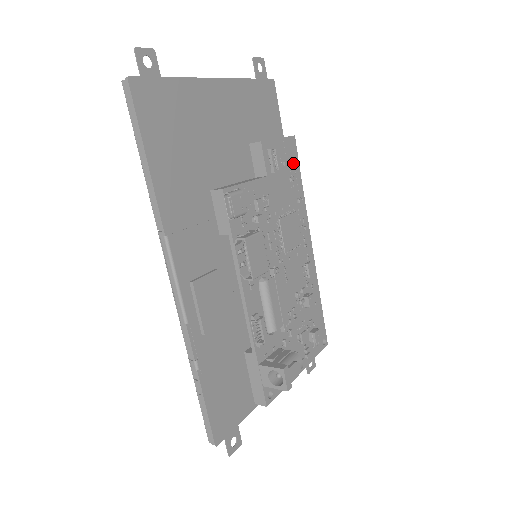
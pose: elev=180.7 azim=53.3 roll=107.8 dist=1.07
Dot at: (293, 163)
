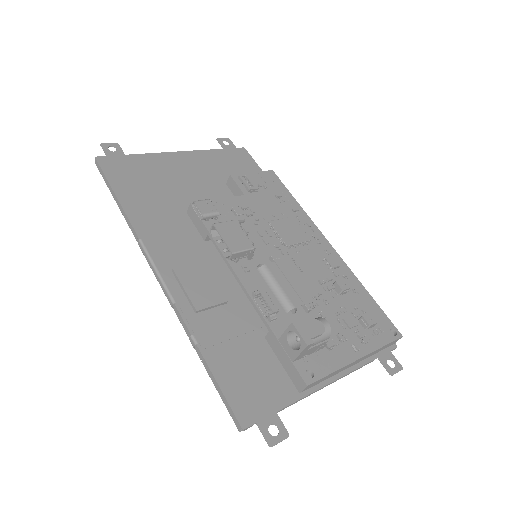
Dot at: (277, 187)
